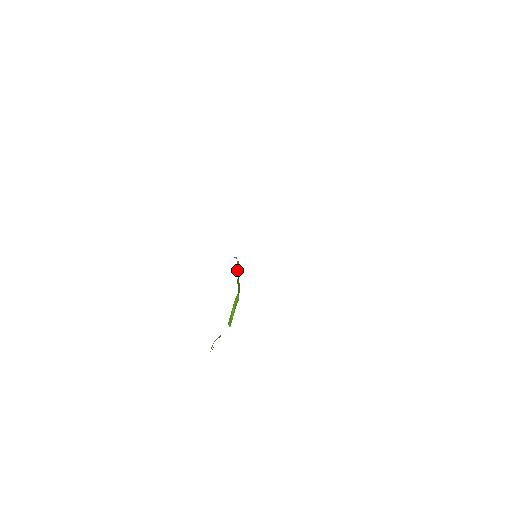
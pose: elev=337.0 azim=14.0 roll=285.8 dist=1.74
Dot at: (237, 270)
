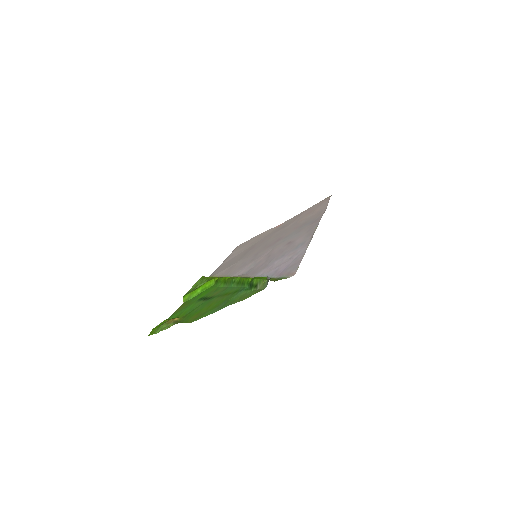
Dot at: (254, 283)
